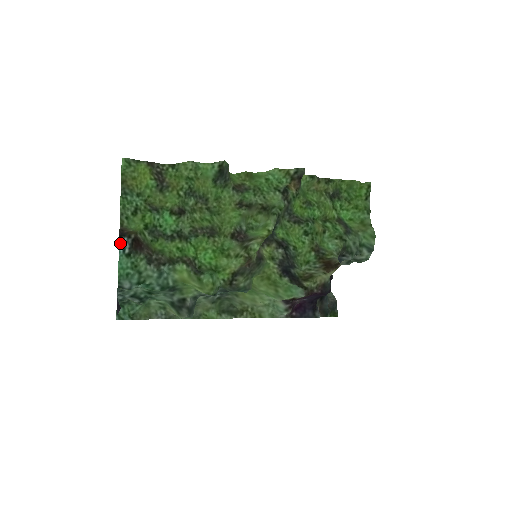
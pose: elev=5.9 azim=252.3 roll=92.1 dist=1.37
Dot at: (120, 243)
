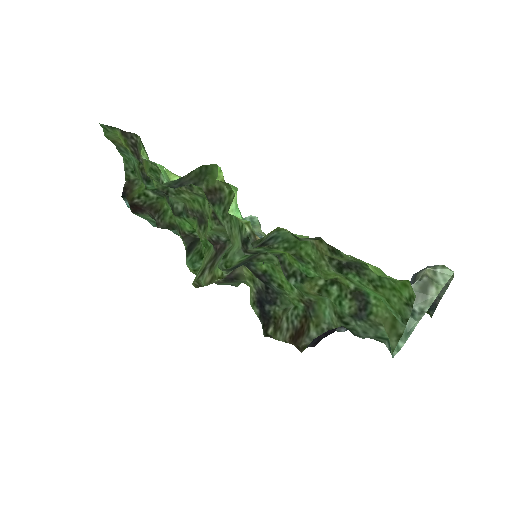
Dot at: (125, 201)
